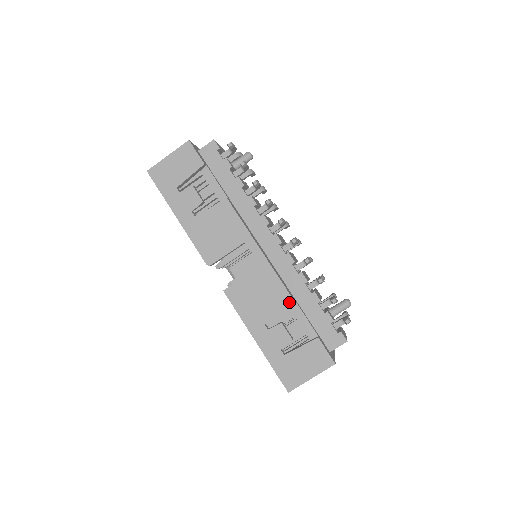
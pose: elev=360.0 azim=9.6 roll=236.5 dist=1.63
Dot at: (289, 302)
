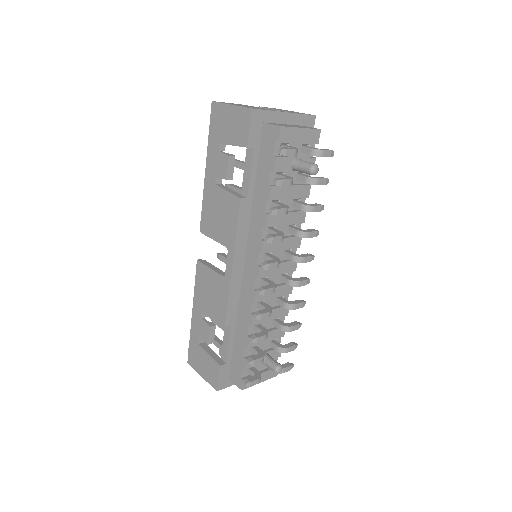
Dot at: (222, 323)
